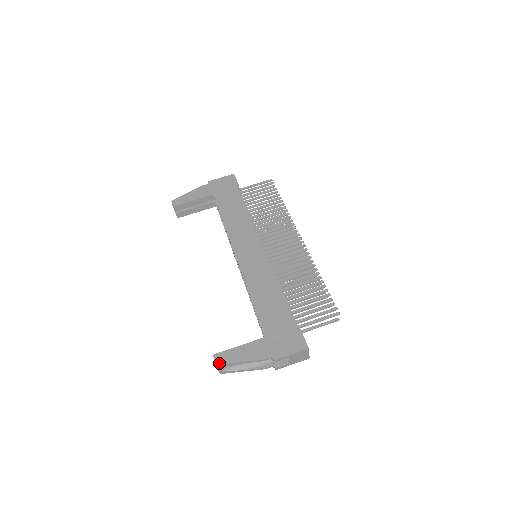
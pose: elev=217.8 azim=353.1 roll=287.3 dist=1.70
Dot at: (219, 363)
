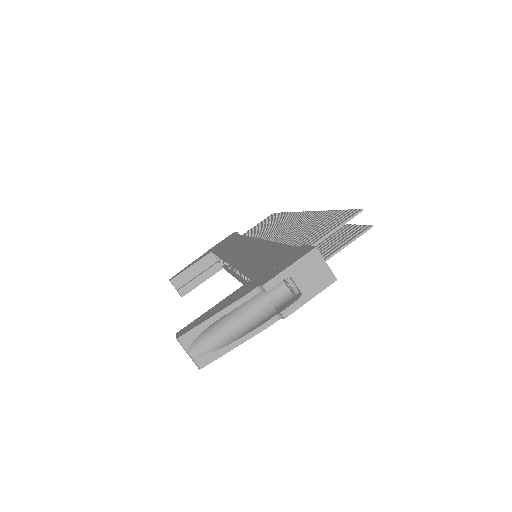
Dot at: (181, 334)
